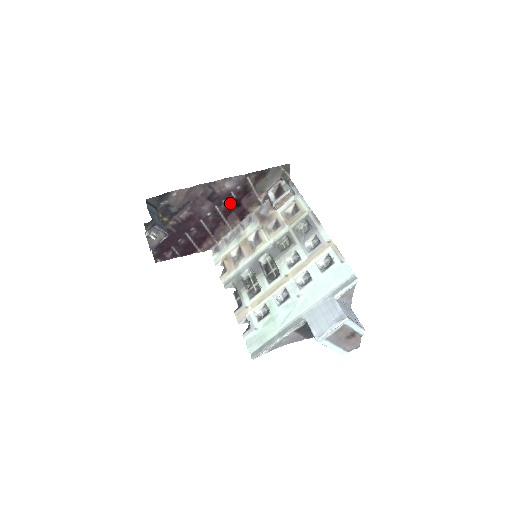
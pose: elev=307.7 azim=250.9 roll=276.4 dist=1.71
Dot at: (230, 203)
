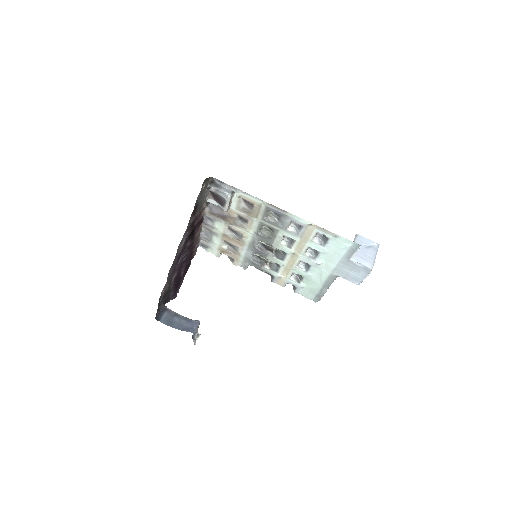
Dot at: (190, 236)
